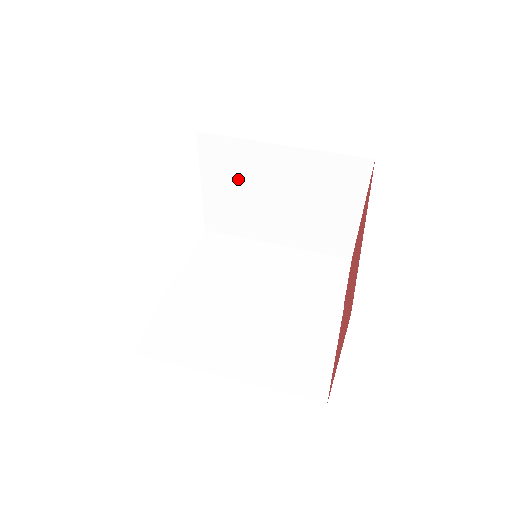
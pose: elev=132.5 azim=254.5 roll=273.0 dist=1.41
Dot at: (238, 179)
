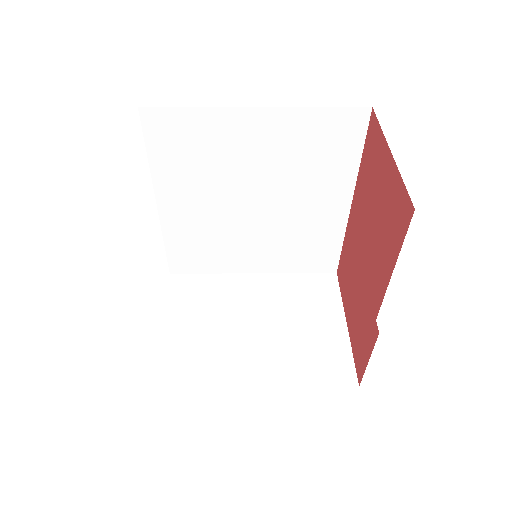
Dot at: (208, 311)
